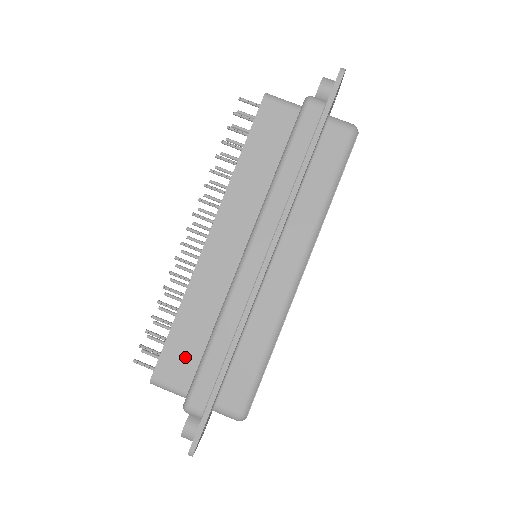
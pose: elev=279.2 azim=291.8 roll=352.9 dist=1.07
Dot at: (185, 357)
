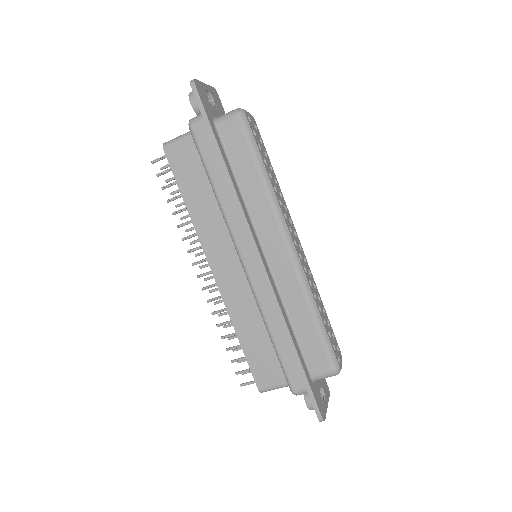
Dot at: (267, 361)
